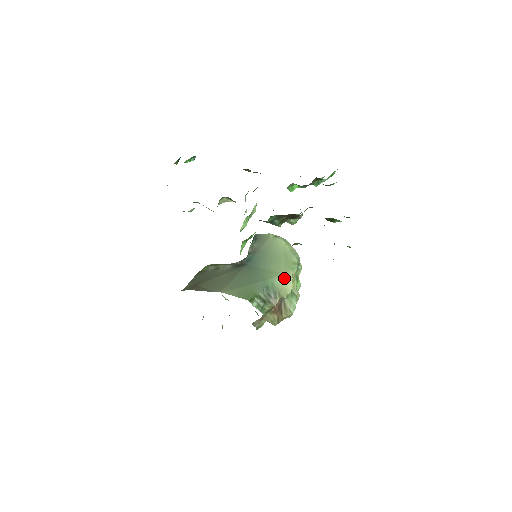
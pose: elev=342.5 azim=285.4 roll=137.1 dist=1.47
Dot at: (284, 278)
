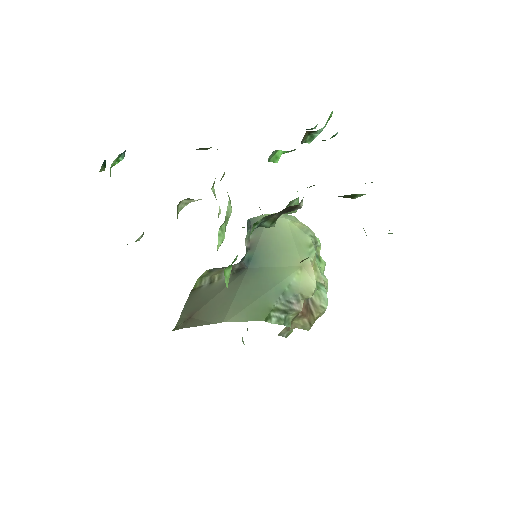
Dot at: (302, 272)
